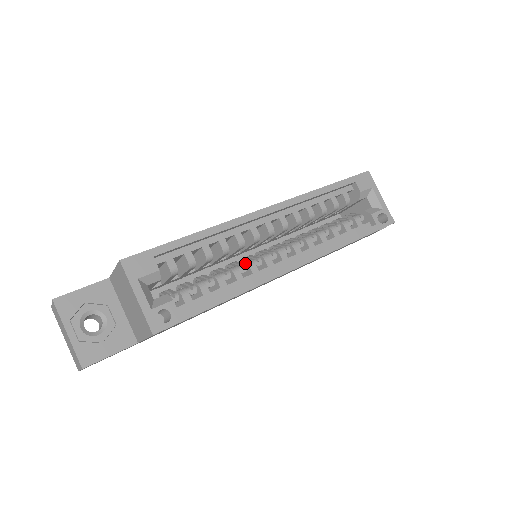
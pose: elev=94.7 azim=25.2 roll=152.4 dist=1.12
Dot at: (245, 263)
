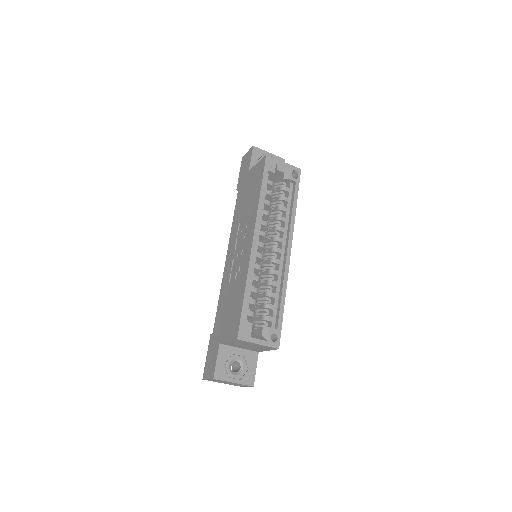
Dot at: (269, 274)
